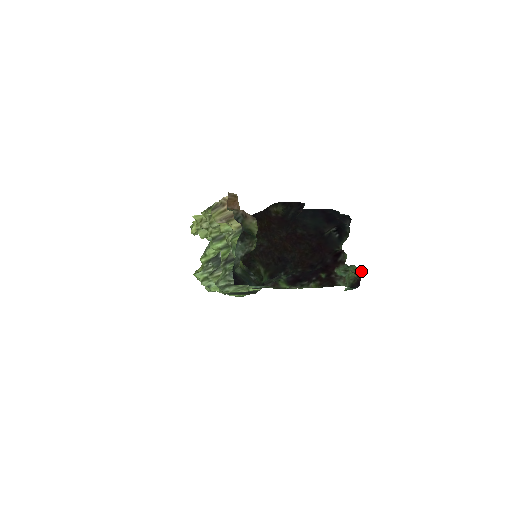
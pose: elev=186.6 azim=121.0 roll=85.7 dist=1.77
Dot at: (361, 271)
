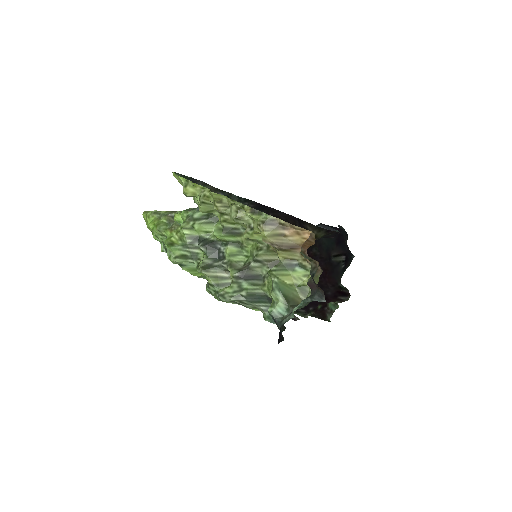
Dot at: occluded
